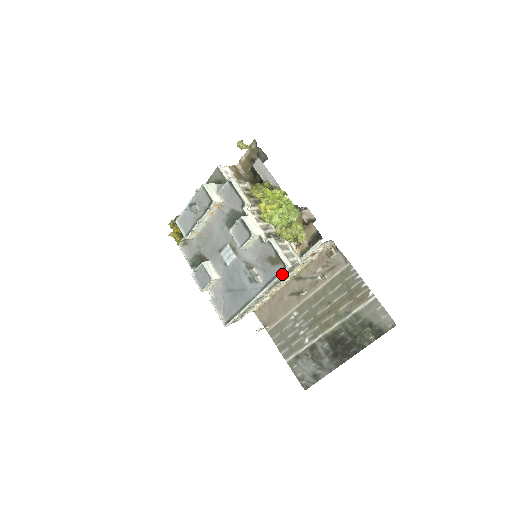
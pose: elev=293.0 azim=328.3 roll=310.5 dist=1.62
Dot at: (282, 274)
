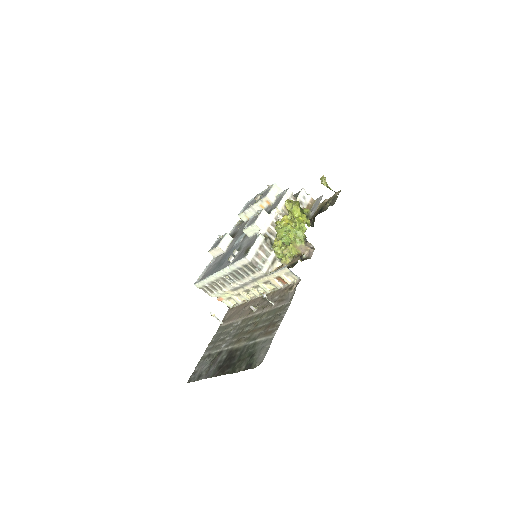
Dot at: (241, 261)
